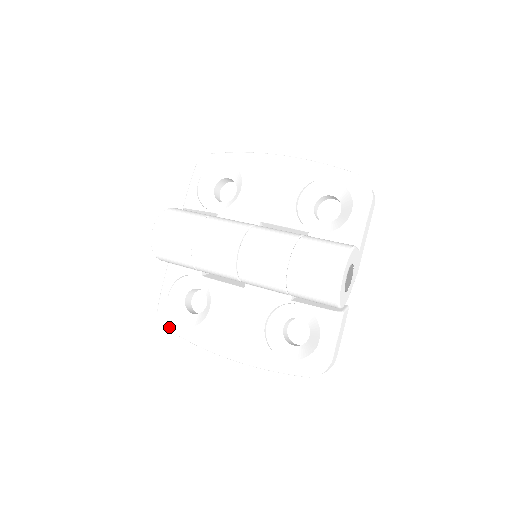
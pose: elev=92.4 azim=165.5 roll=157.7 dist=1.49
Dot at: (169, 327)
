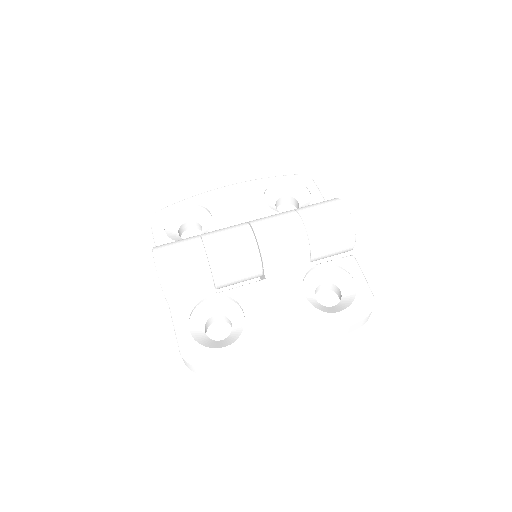
Dot at: (207, 361)
